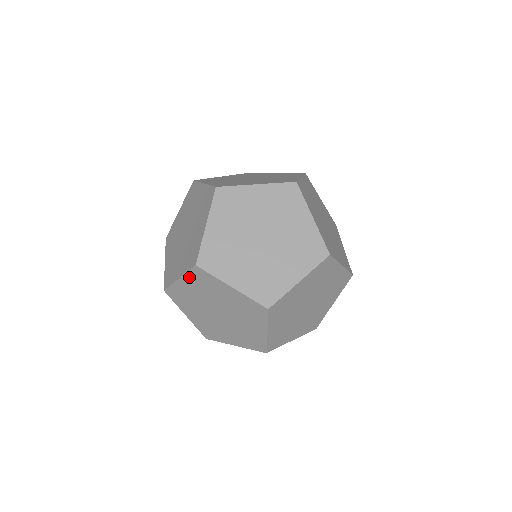
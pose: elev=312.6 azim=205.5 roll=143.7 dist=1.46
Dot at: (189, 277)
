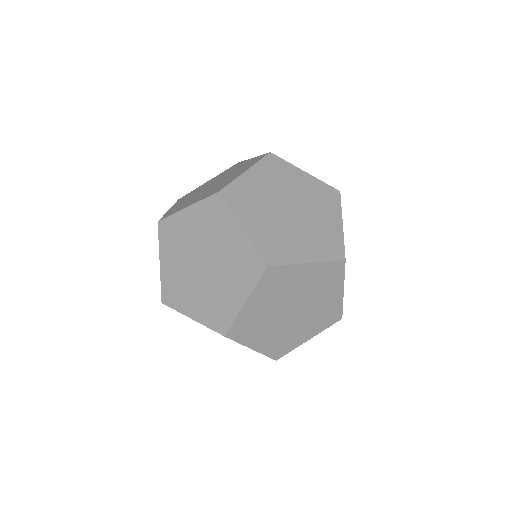
Dot at: occluded
